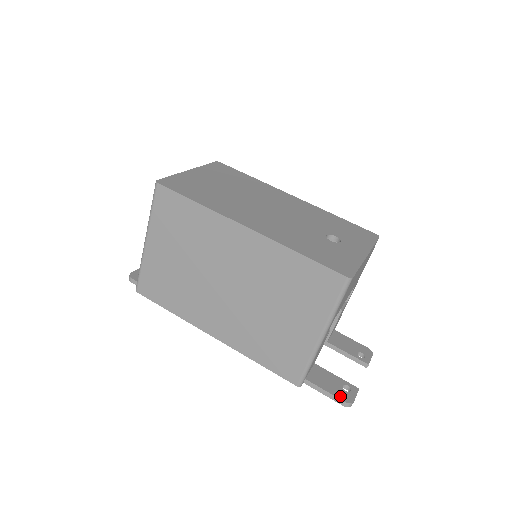
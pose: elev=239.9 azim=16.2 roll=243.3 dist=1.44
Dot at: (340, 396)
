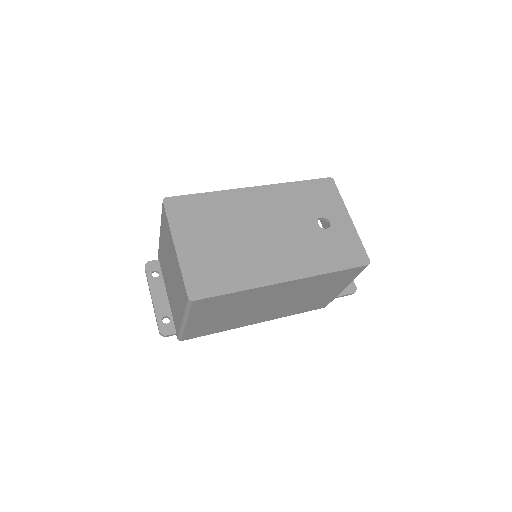
Dot at: (349, 292)
